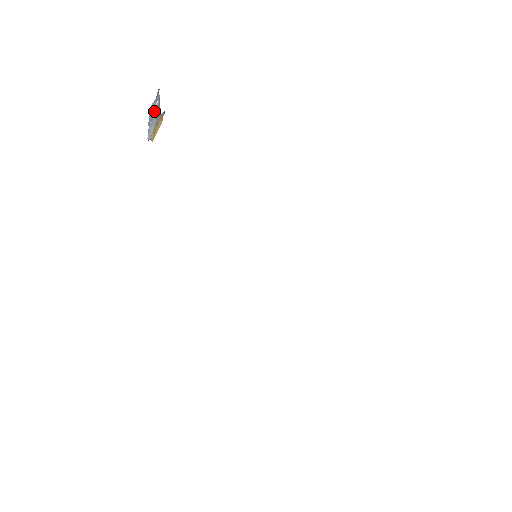
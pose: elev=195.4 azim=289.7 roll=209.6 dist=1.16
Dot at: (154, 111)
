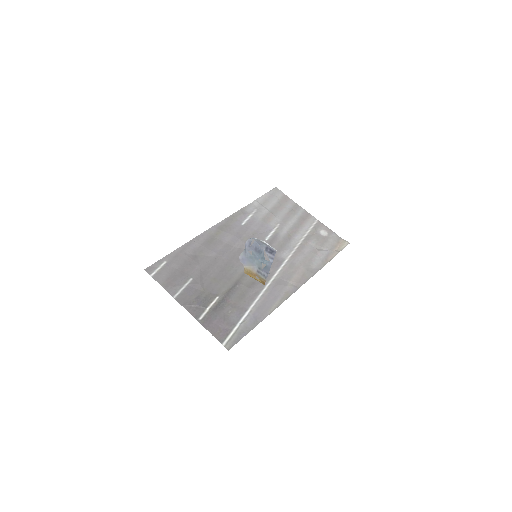
Dot at: (259, 254)
